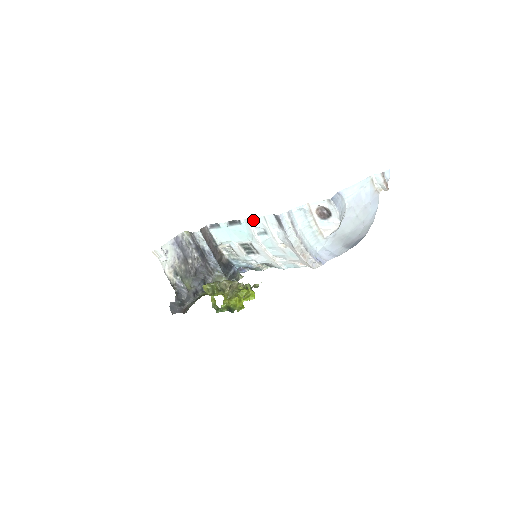
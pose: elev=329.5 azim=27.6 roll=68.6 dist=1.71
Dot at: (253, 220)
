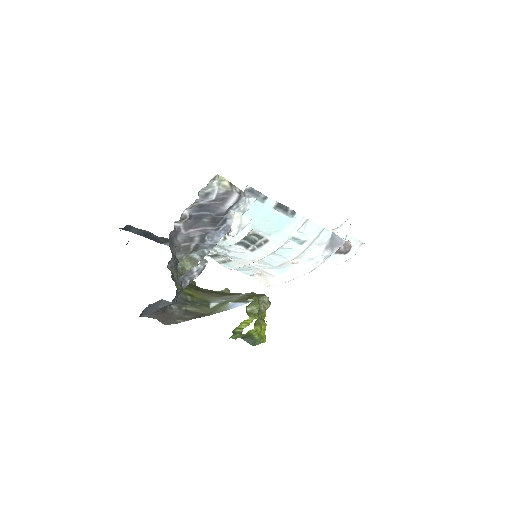
Dot at: (308, 223)
